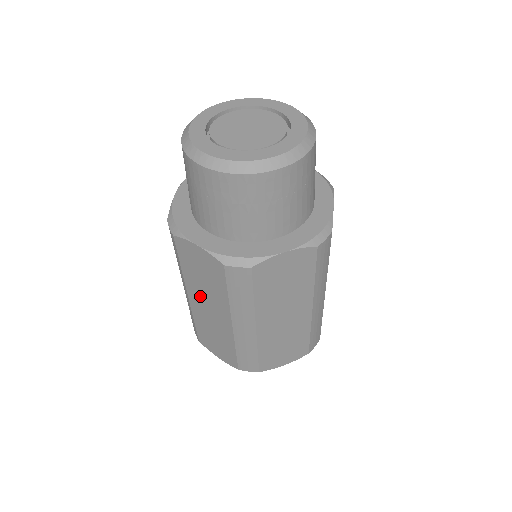
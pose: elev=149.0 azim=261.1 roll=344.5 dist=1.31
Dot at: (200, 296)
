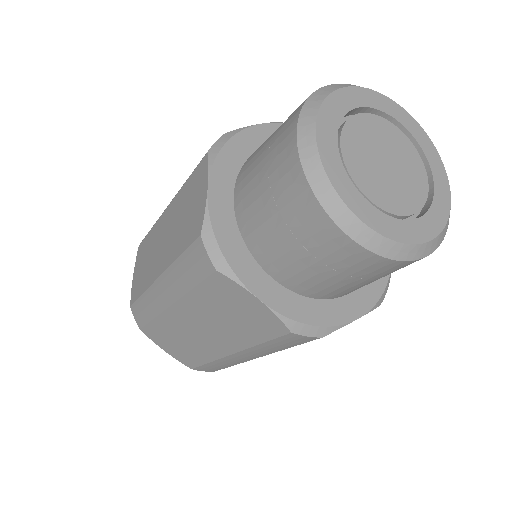
Dot at: (170, 223)
